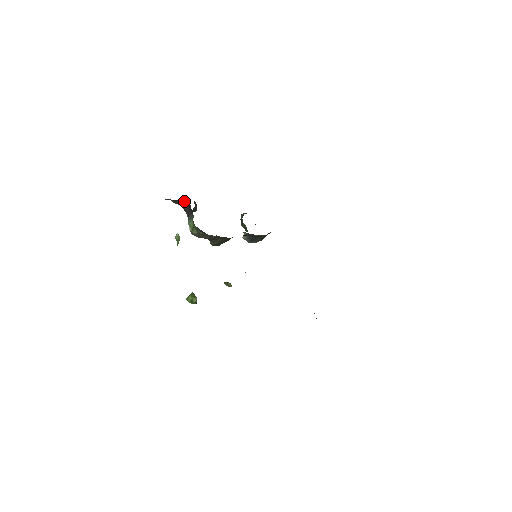
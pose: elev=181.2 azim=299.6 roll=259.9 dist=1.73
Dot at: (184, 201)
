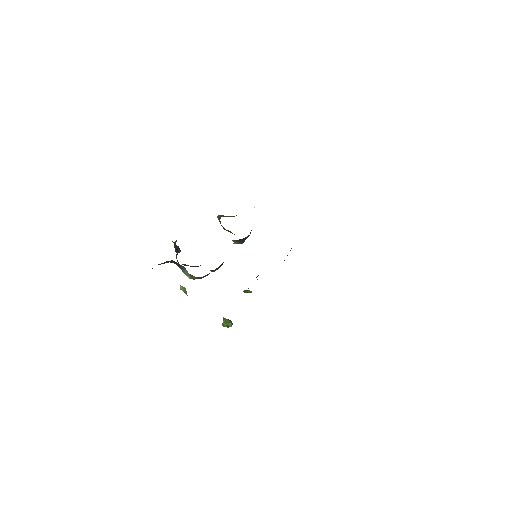
Dot at: (168, 261)
